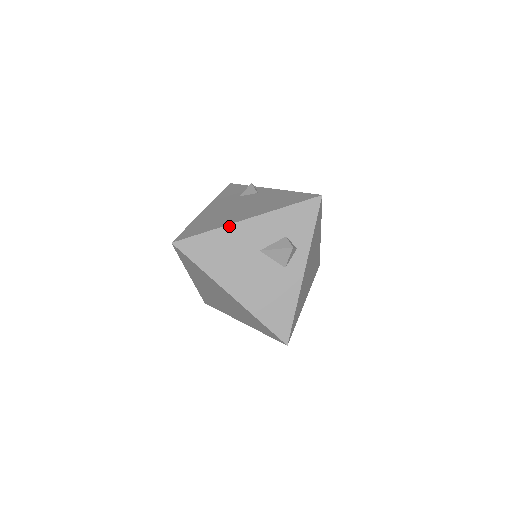
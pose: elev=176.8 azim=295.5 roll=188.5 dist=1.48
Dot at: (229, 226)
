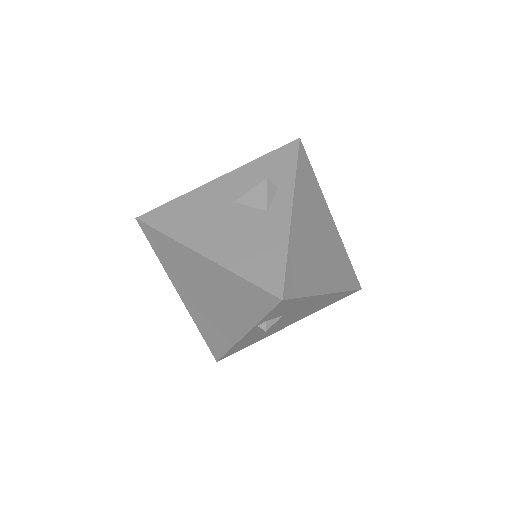
Dot at: (198, 189)
